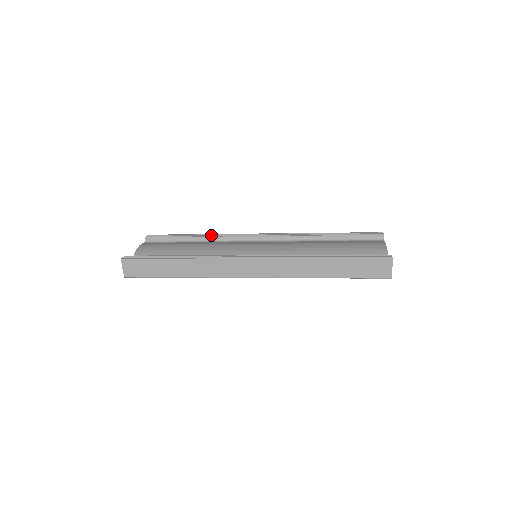
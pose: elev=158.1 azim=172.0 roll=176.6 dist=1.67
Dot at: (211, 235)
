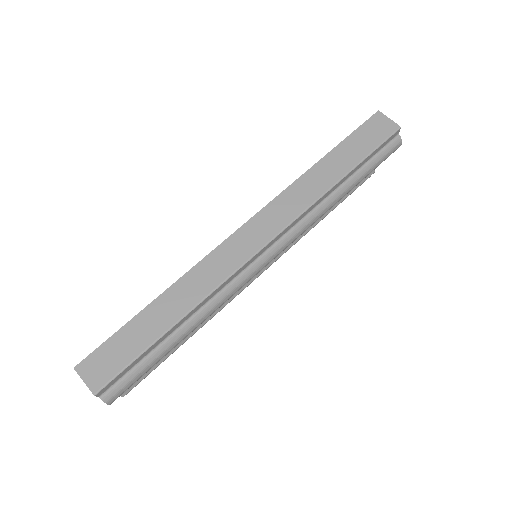
Dot at: occluded
